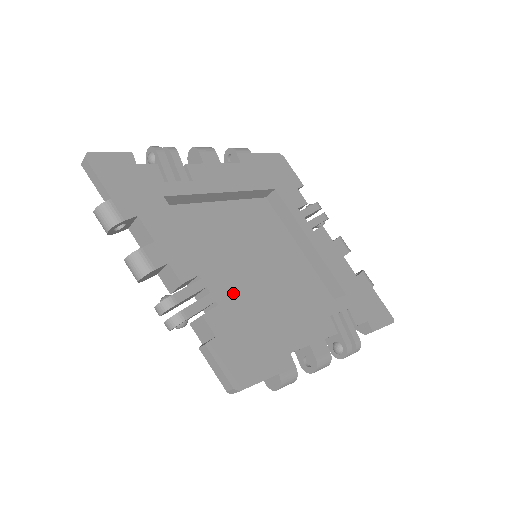
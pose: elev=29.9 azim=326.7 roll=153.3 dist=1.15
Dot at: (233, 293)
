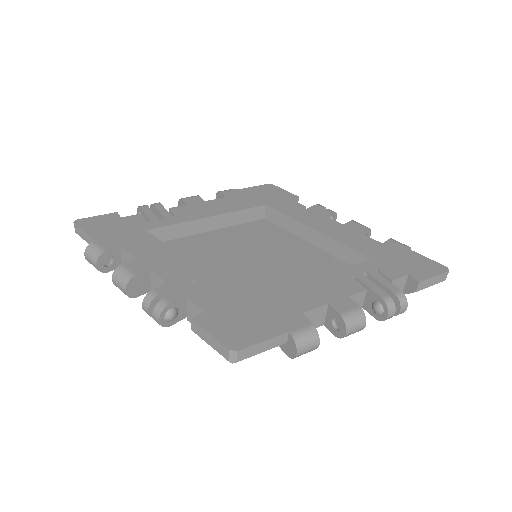
Dot at: (234, 288)
